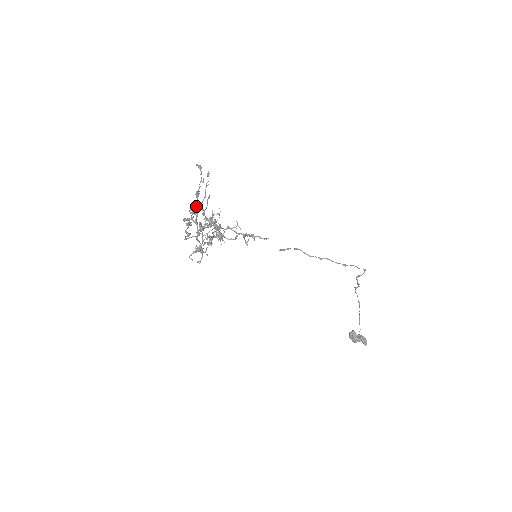
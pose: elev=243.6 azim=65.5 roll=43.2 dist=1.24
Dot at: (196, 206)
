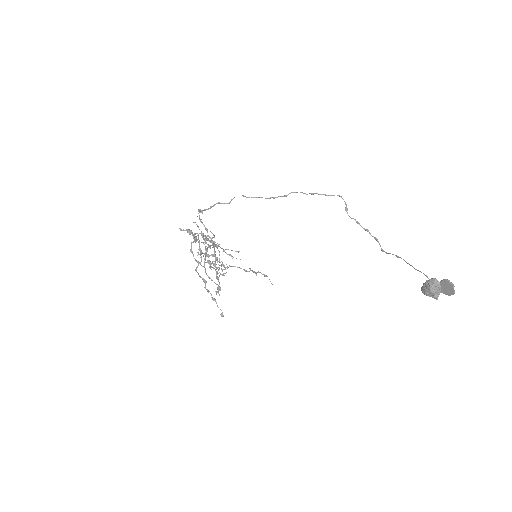
Dot at: (219, 286)
